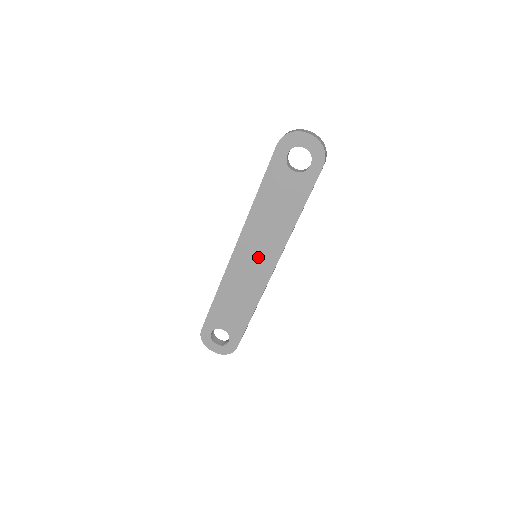
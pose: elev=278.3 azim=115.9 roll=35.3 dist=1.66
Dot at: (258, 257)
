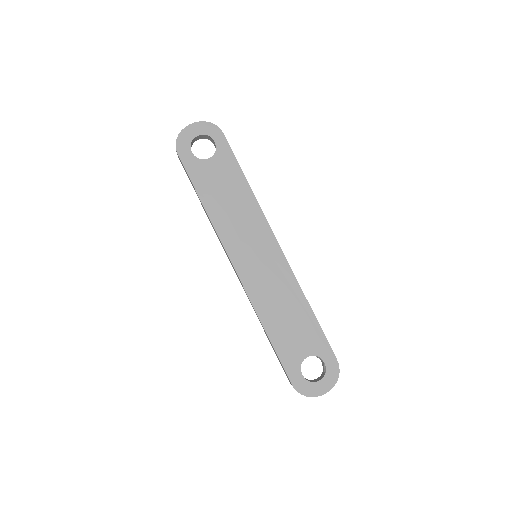
Dot at: (258, 252)
